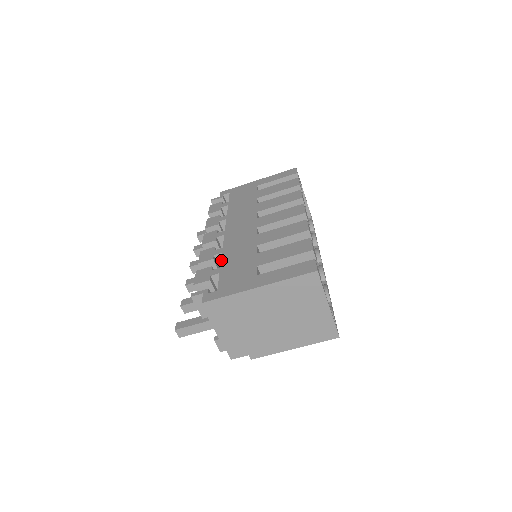
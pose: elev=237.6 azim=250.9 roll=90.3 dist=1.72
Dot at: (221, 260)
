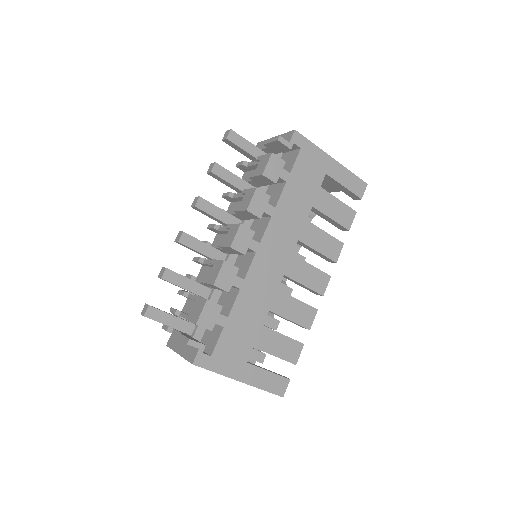
Dot at: (234, 304)
